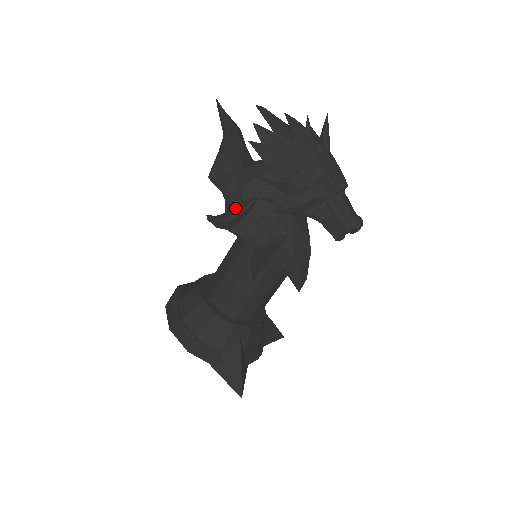
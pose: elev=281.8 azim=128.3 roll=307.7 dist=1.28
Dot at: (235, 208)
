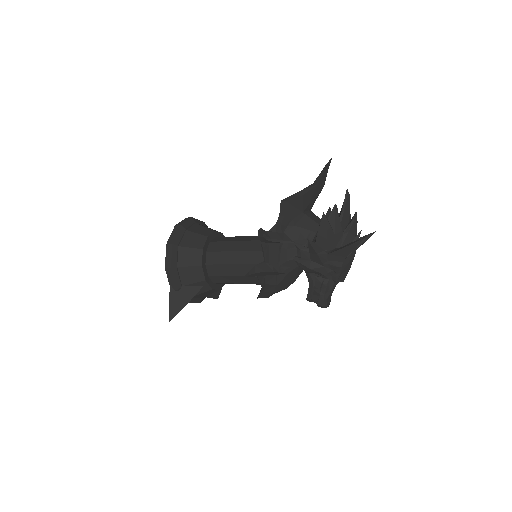
Dot at: (277, 234)
